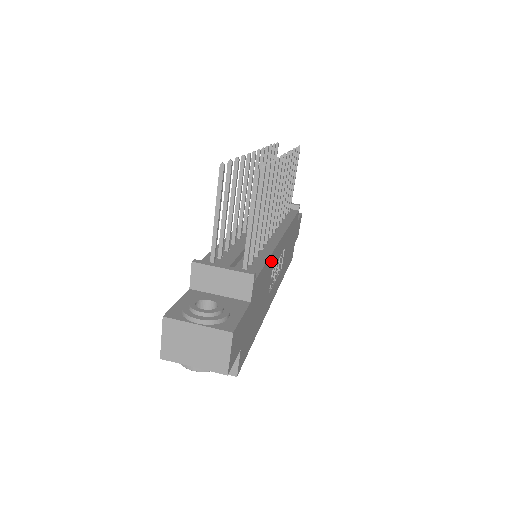
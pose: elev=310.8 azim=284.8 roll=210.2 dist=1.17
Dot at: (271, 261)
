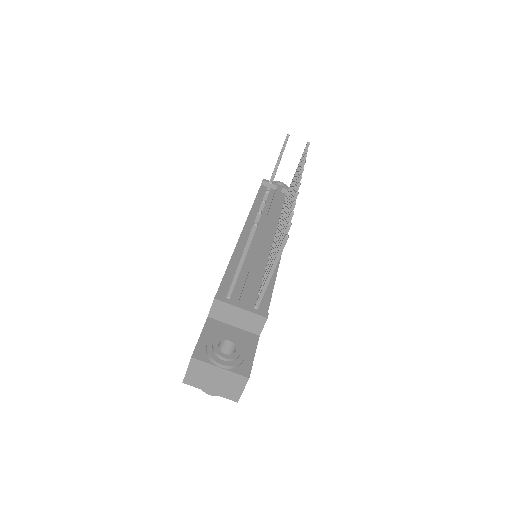
Dot at: occluded
